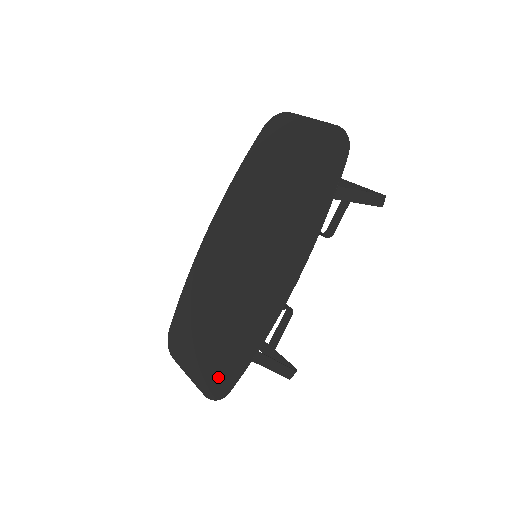
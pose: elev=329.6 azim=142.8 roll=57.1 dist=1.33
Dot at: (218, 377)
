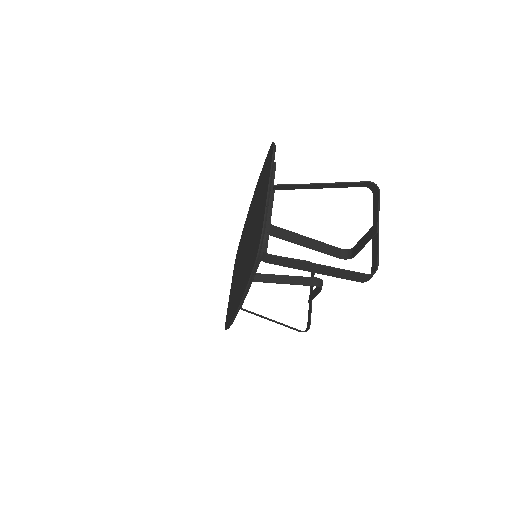
Dot at: (227, 314)
